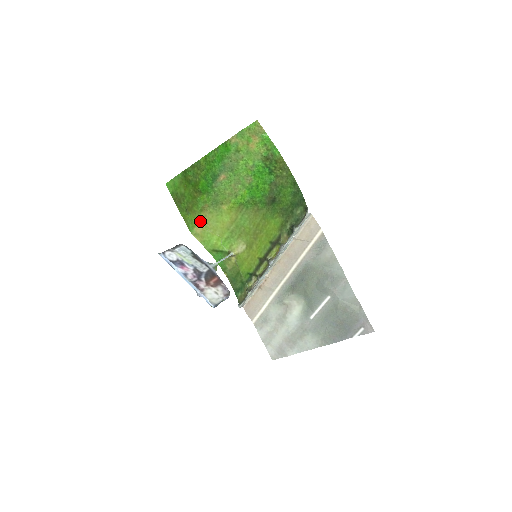
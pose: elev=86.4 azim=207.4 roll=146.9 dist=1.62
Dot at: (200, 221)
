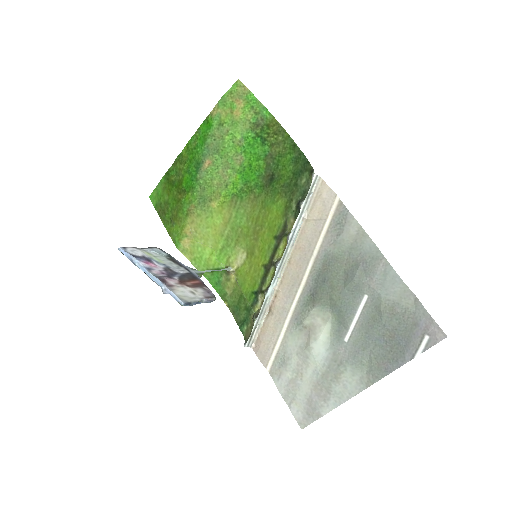
Dot at: (187, 230)
